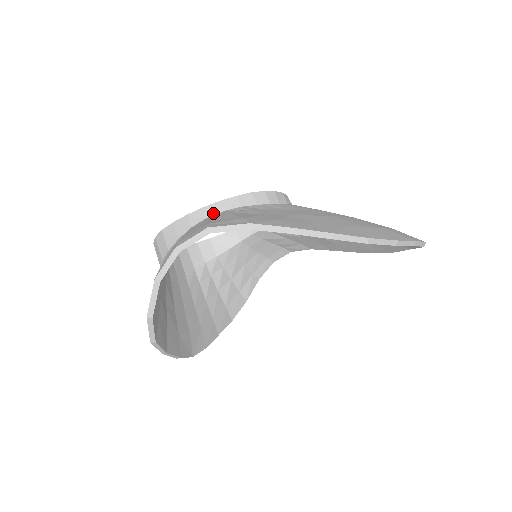
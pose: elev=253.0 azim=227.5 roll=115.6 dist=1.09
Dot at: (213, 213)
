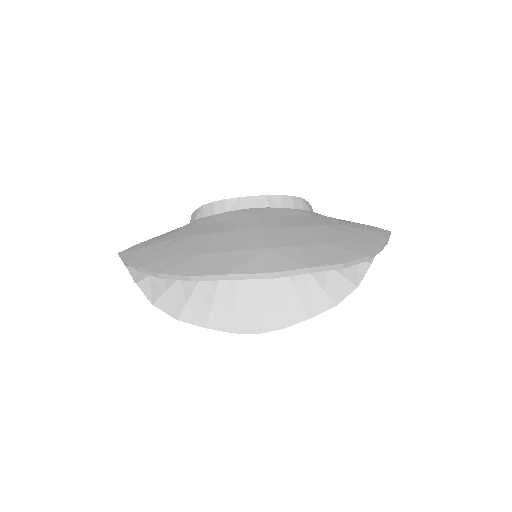
Dot at: occluded
